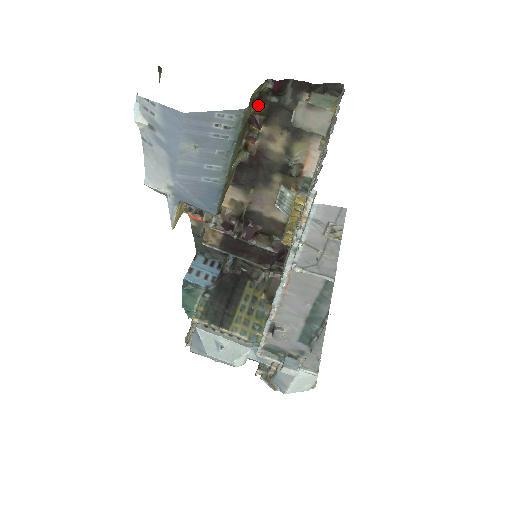
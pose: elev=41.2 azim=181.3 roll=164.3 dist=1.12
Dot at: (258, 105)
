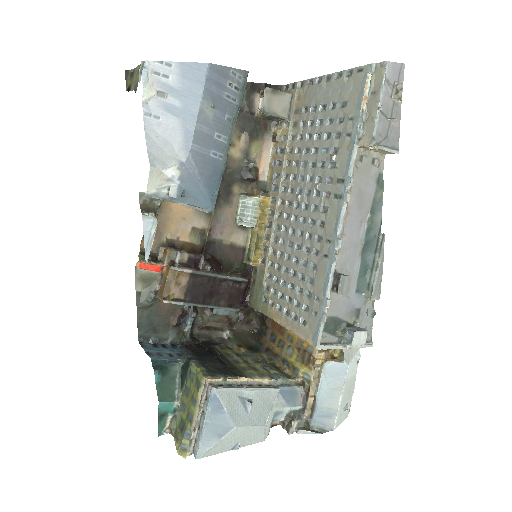
Dot at: occluded
